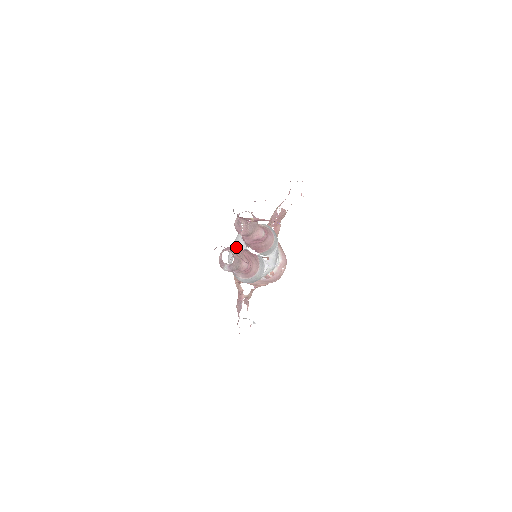
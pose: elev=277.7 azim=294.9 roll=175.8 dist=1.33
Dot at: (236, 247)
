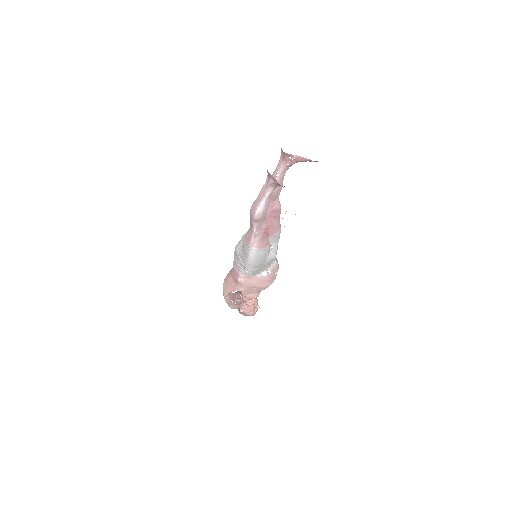
Dot at: occluded
